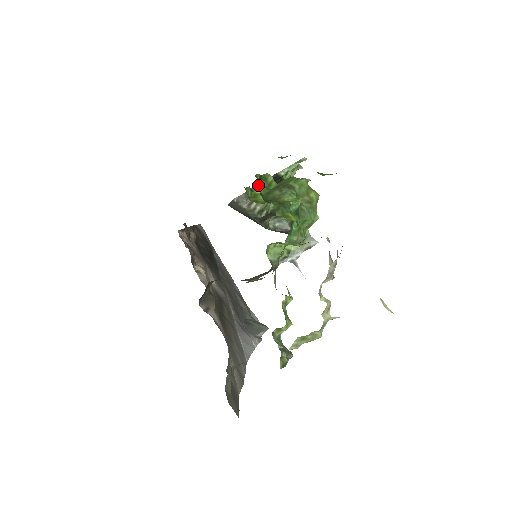
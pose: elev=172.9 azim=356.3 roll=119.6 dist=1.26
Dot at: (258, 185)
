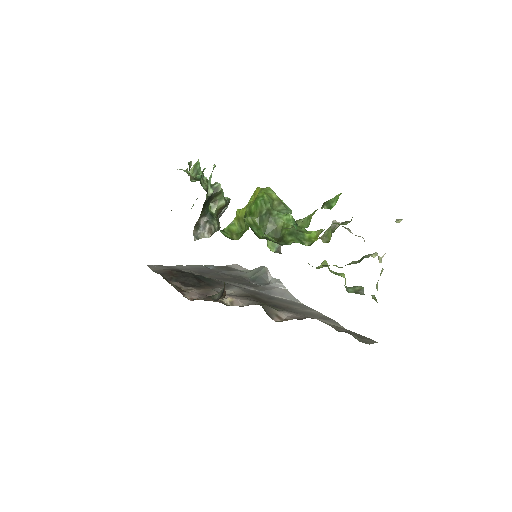
Dot at: (272, 241)
